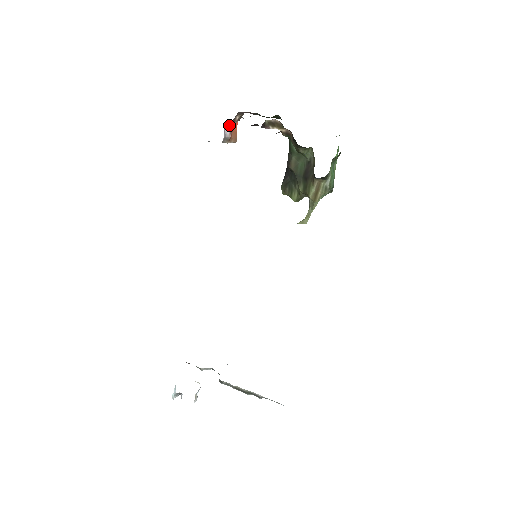
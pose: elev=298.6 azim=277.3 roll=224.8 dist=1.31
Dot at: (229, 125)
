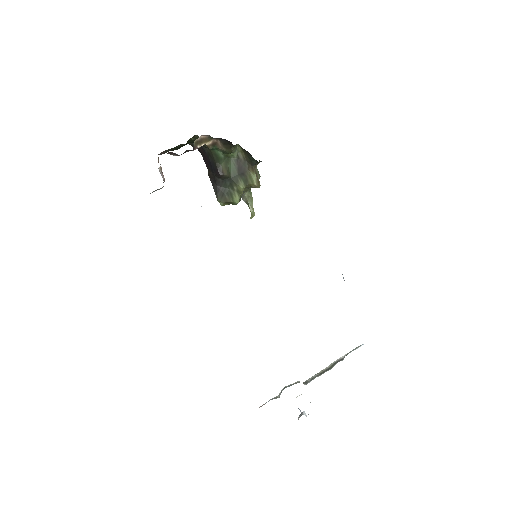
Dot at: (160, 168)
